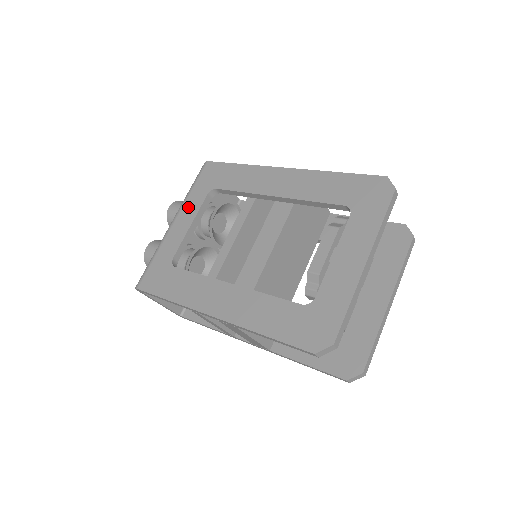
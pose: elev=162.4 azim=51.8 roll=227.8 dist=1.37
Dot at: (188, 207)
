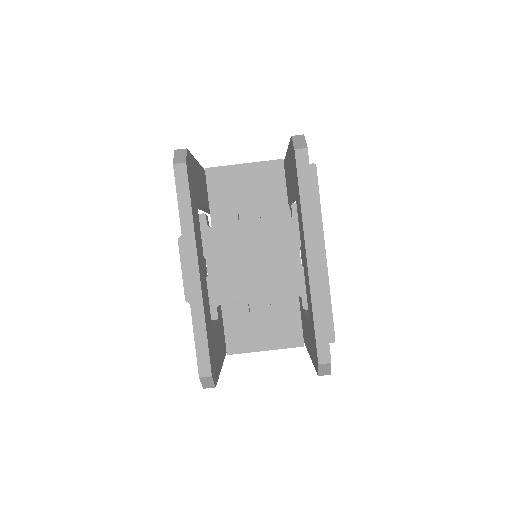
Dot at: occluded
